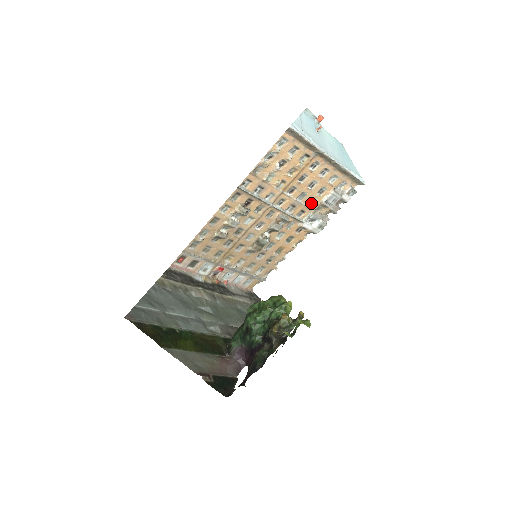
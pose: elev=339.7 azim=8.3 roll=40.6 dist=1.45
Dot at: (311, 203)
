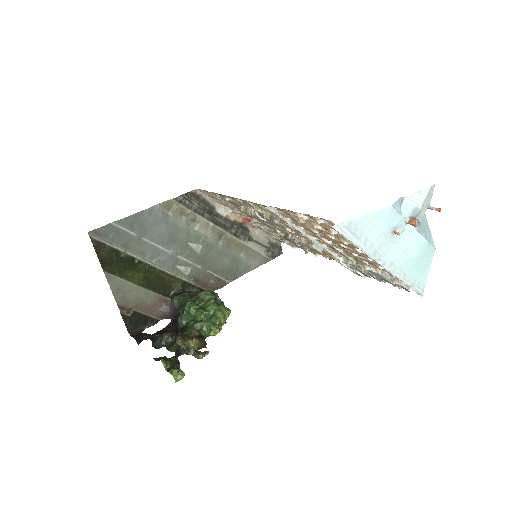
Dot at: (355, 258)
